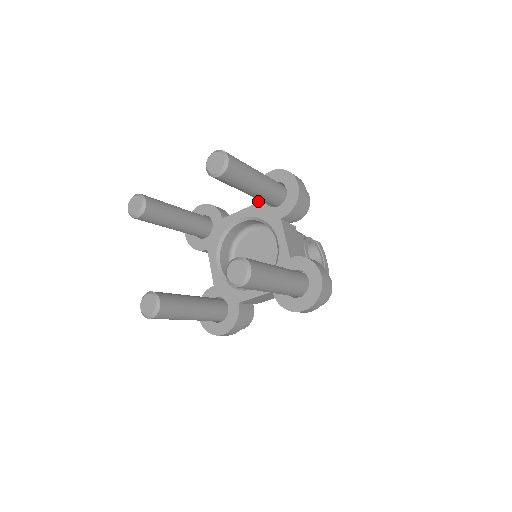
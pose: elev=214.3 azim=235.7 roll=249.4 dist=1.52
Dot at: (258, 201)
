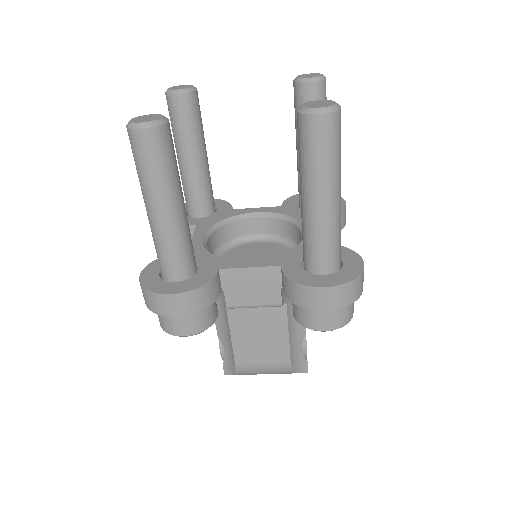
Dot at: (289, 205)
